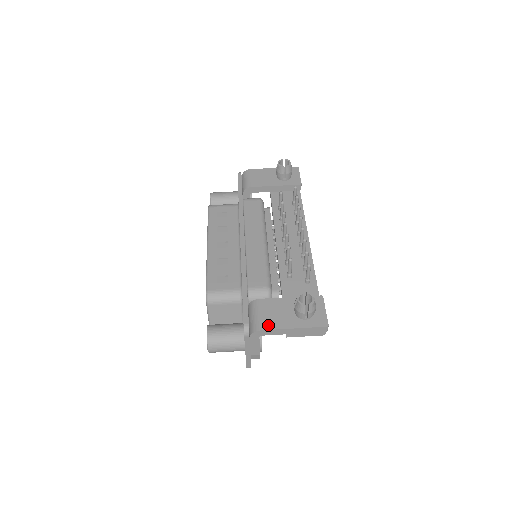
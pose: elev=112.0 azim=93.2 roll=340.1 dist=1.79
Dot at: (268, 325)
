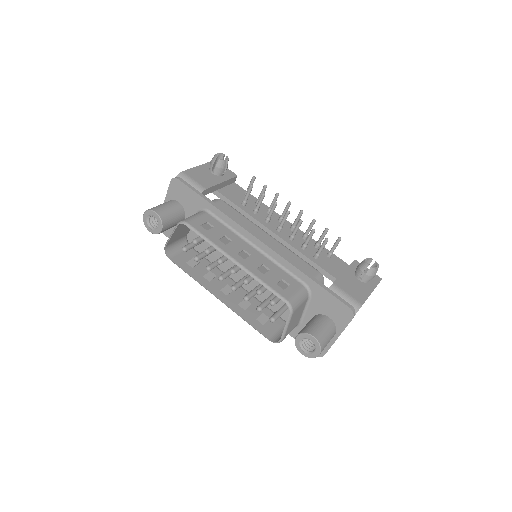
Dot at: (361, 299)
